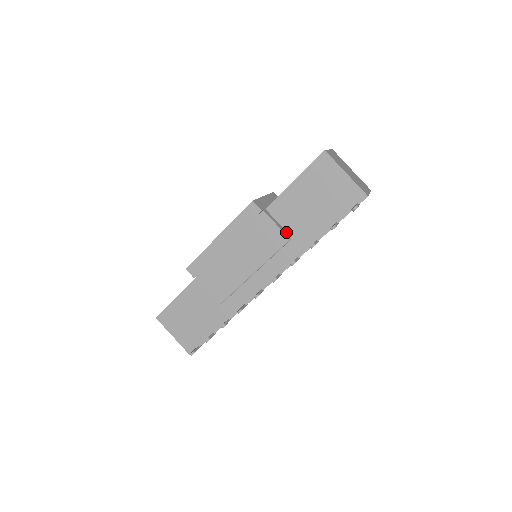
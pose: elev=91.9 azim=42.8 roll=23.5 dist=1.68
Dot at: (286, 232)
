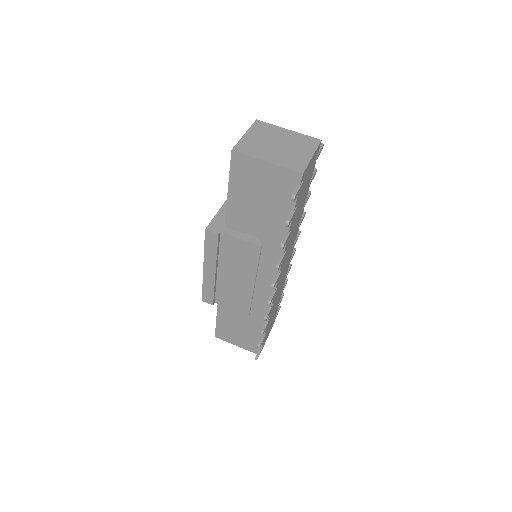
Dot at: (255, 239)
